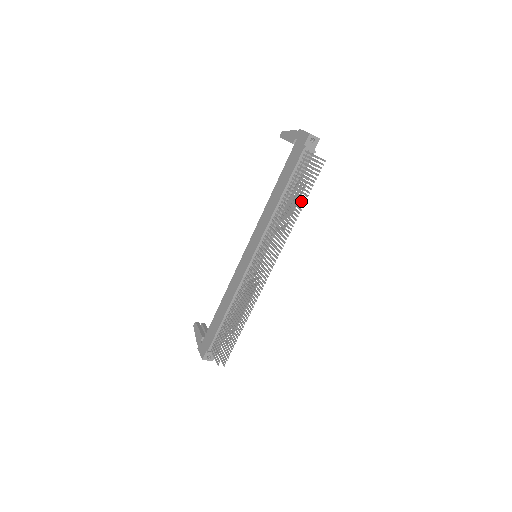
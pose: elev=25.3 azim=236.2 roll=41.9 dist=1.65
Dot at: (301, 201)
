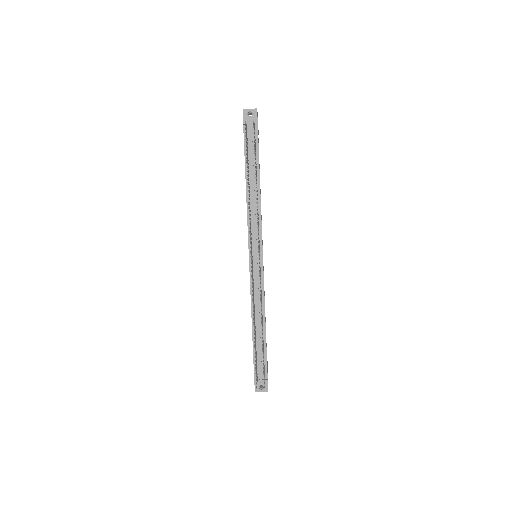
Dot at: occluded
